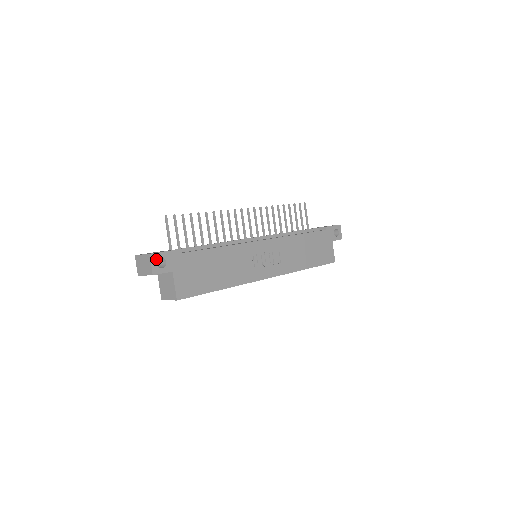
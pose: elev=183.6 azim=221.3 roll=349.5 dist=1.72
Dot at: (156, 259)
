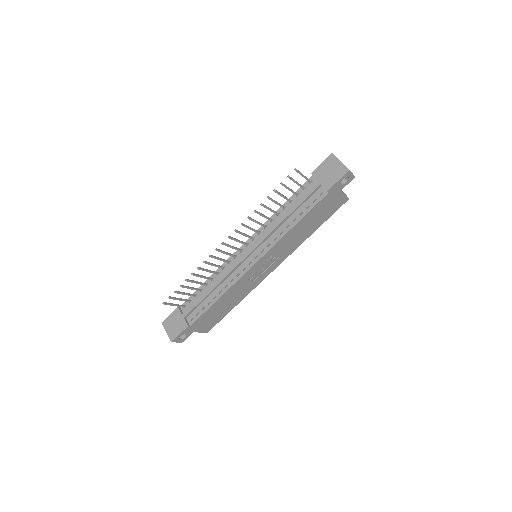
Dot at: (178, 339)
